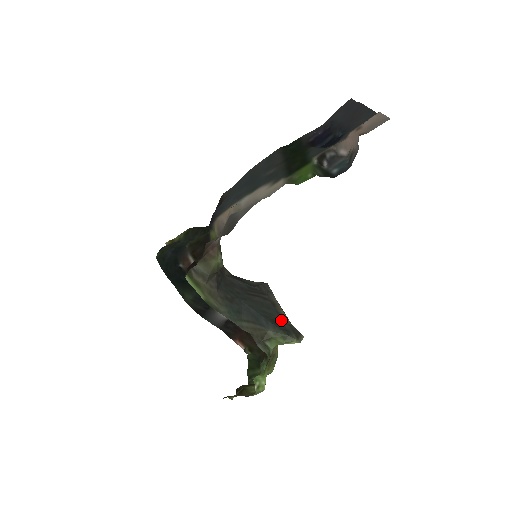
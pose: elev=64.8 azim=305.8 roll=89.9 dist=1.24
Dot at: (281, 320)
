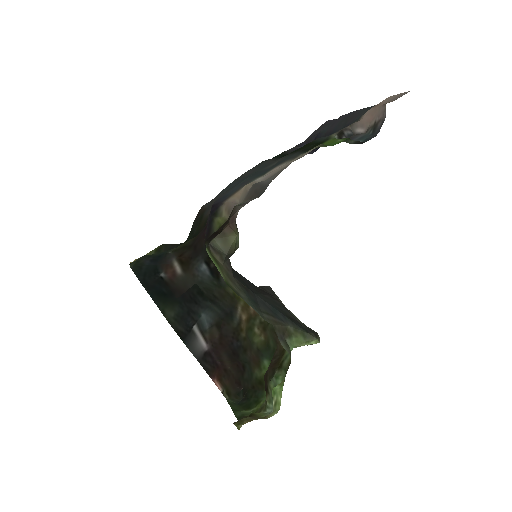
Dot at: (295, 319)
